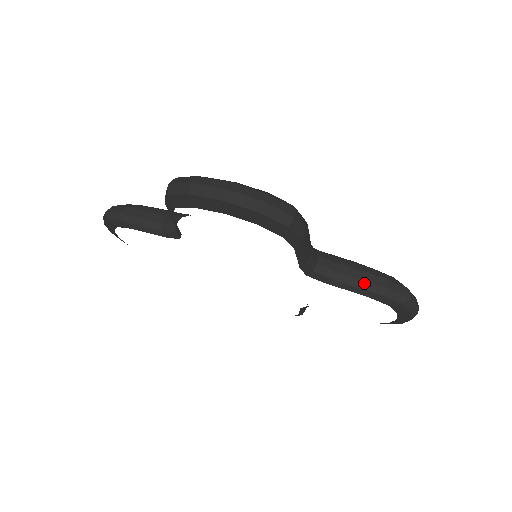
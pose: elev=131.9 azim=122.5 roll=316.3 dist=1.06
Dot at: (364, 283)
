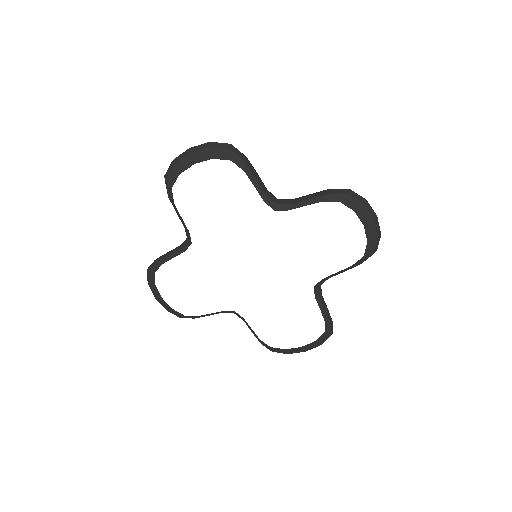
Dot at: (313, 195)
